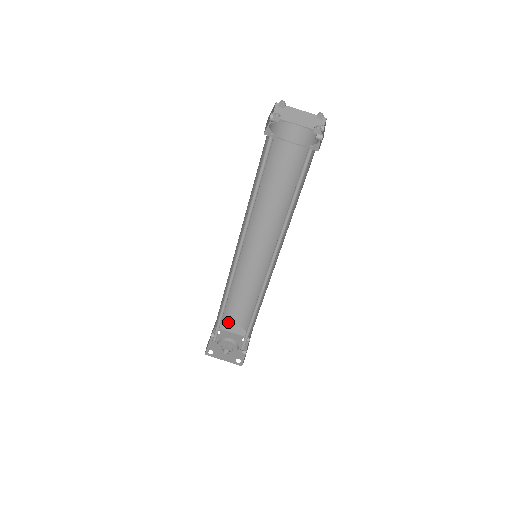
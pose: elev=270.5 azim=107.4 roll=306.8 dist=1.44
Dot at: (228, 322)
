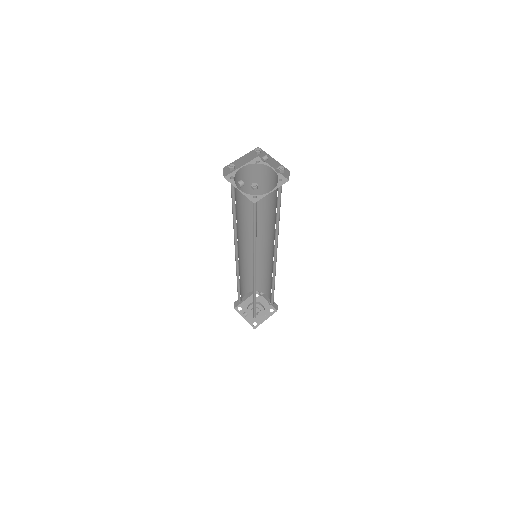
Dot at: occluded
